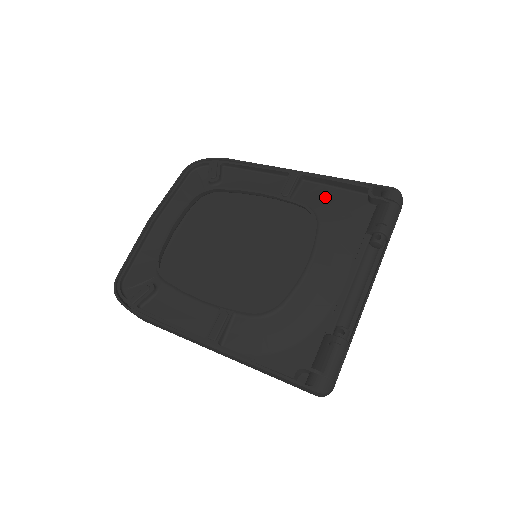
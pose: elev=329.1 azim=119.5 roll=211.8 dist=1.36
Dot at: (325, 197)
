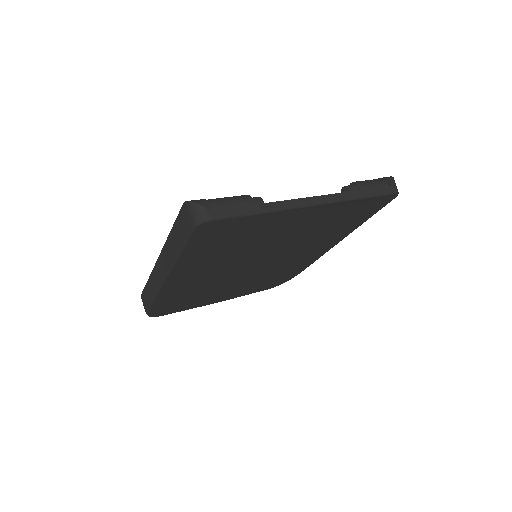
Dot at: occluded
